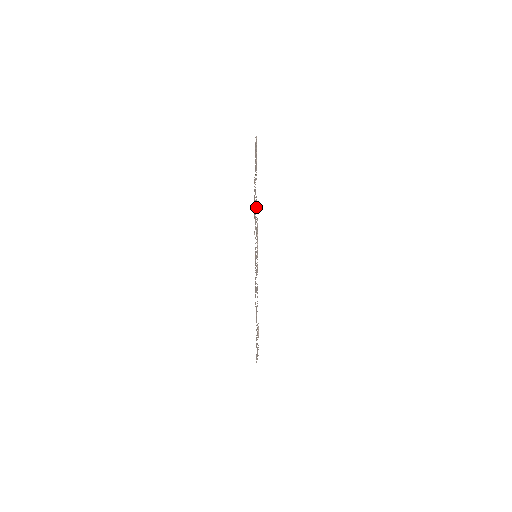
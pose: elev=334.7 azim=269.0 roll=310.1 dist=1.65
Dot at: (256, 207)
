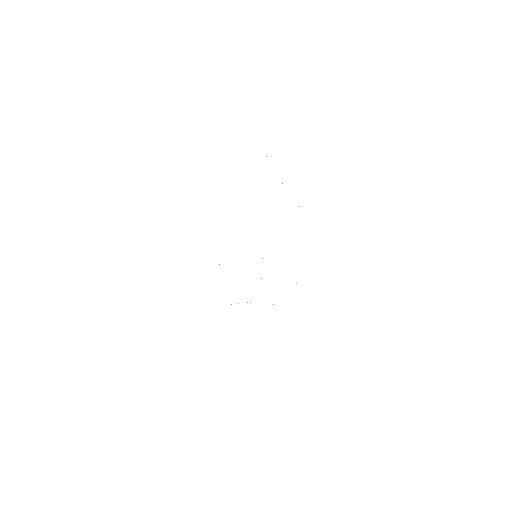
Dot at: occluded
